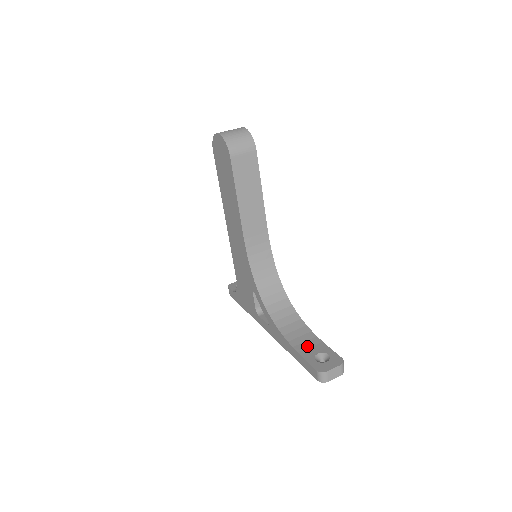
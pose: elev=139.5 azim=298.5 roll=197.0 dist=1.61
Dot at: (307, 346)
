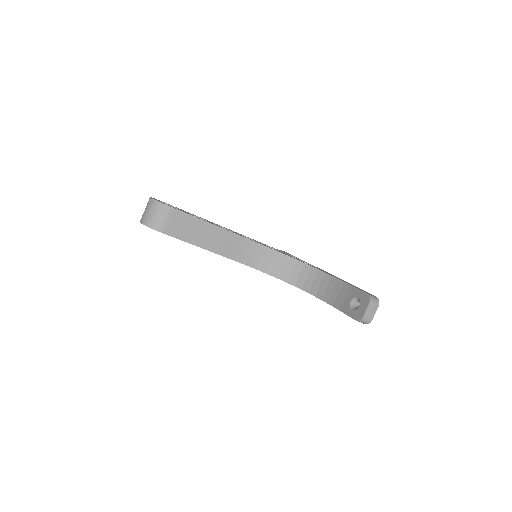
Dot at: (341, 298)
